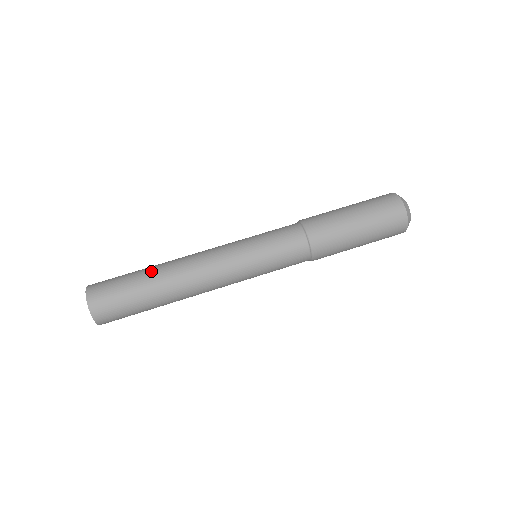
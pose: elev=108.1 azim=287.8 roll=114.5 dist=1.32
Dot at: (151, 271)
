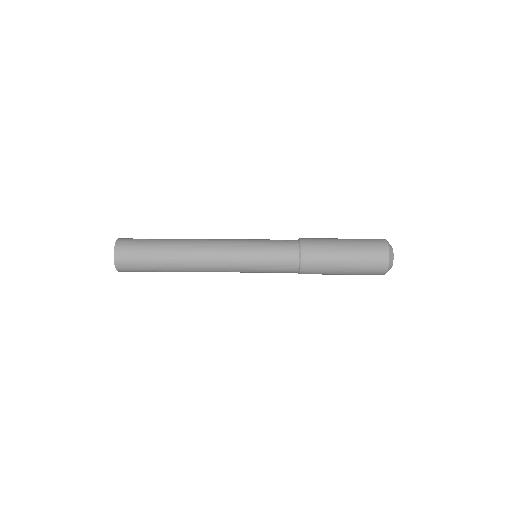
Dot at: occluded
